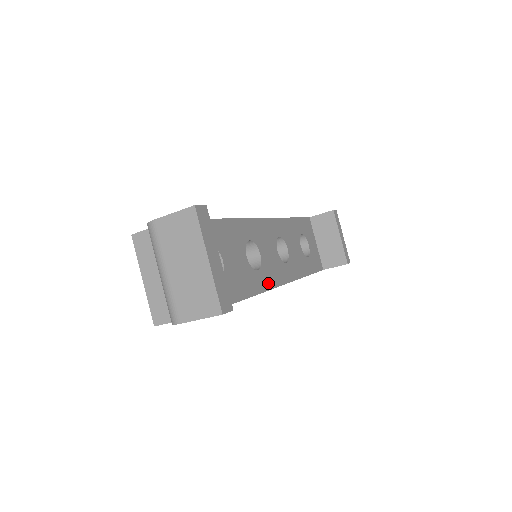
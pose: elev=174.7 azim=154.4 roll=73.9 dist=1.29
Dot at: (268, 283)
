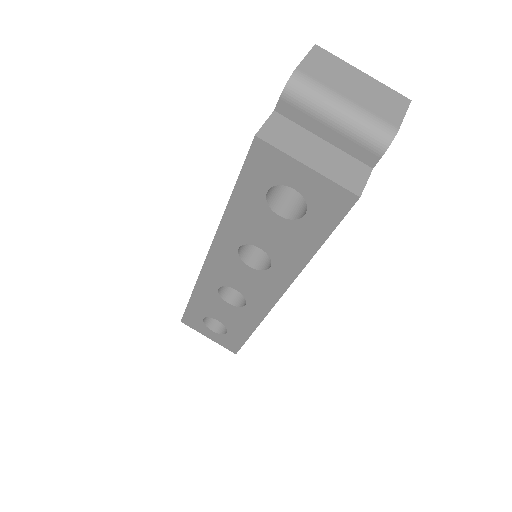
Dot at: occluded
